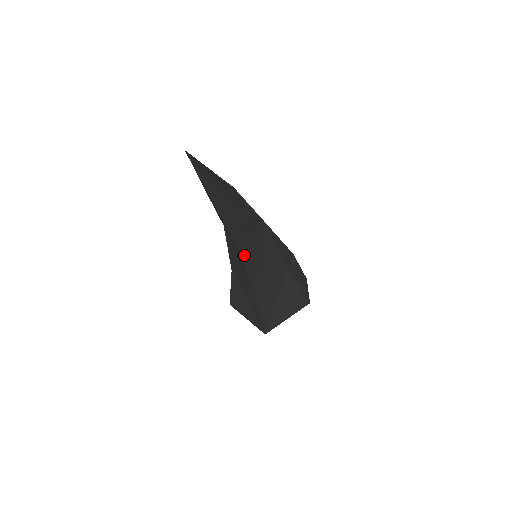
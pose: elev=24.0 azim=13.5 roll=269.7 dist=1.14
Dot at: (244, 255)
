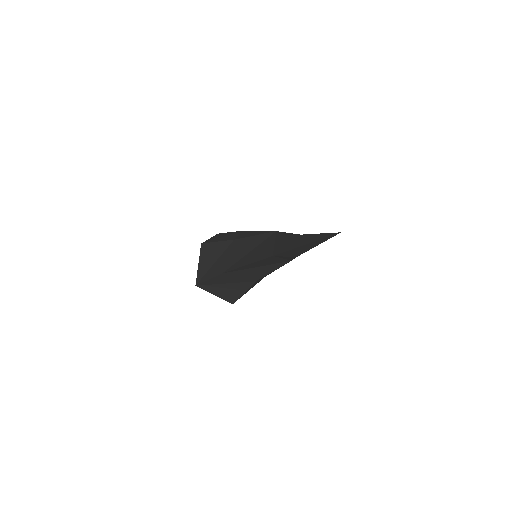
Dot at: (263, 261)
